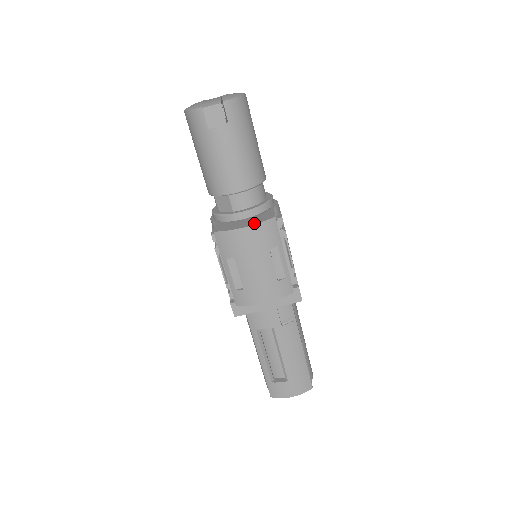
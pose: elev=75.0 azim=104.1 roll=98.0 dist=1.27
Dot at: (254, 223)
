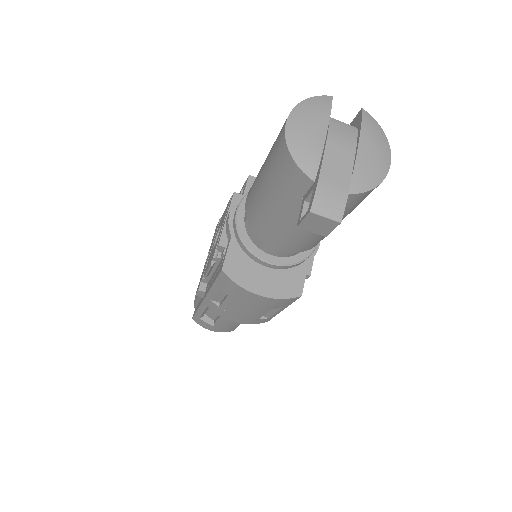
Dot at: (273, 294)
